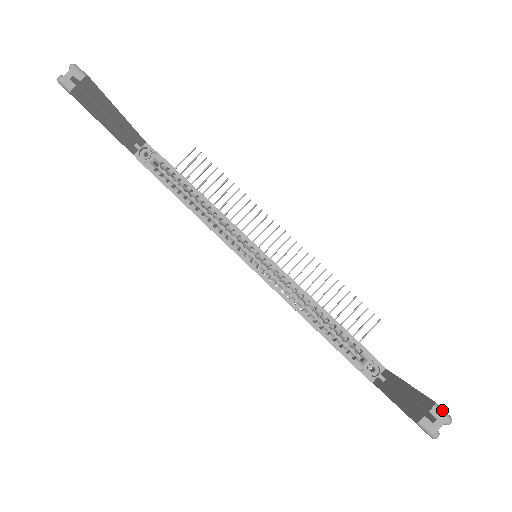
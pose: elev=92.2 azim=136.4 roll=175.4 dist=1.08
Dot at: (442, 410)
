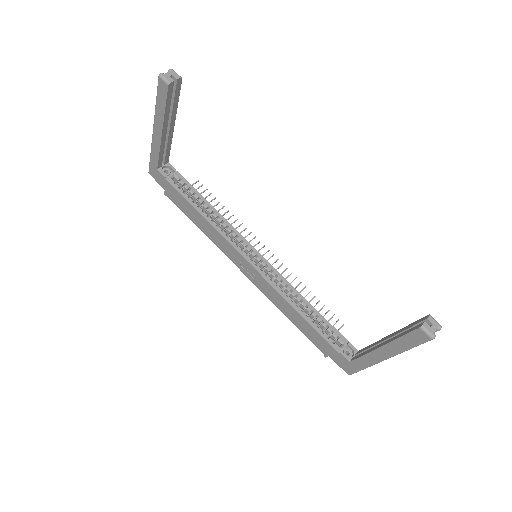
Dot at: occluded
